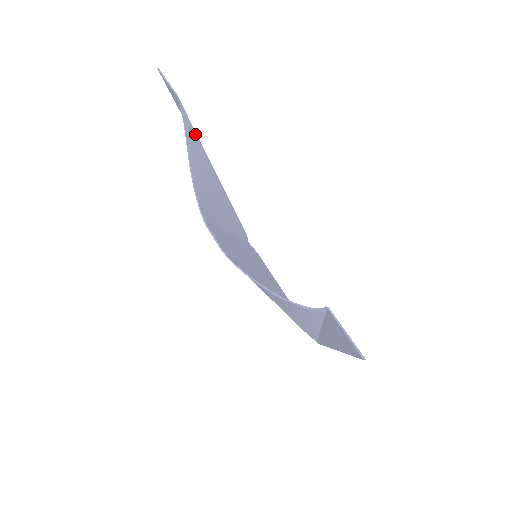
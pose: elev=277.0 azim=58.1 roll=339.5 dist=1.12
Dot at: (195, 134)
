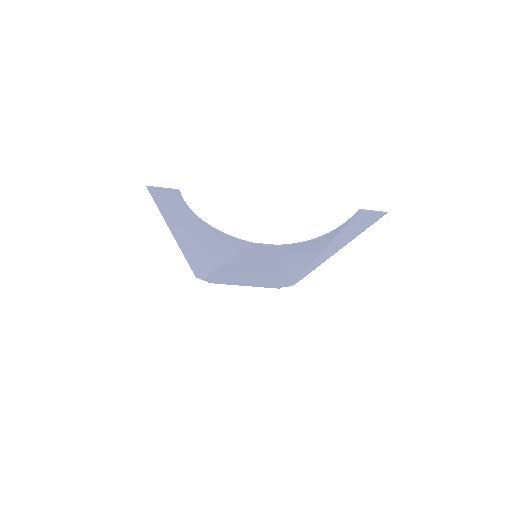
Dot at: (185, 213)
